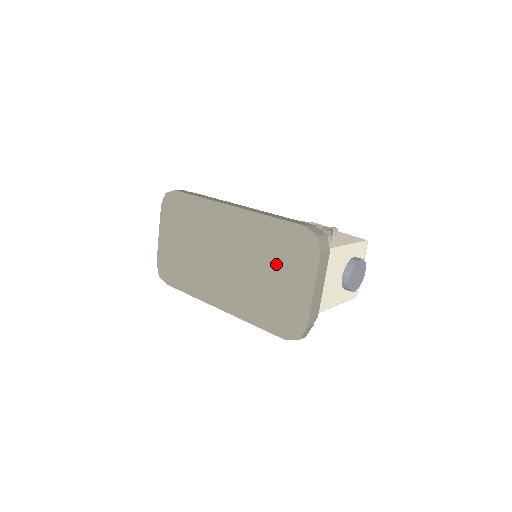
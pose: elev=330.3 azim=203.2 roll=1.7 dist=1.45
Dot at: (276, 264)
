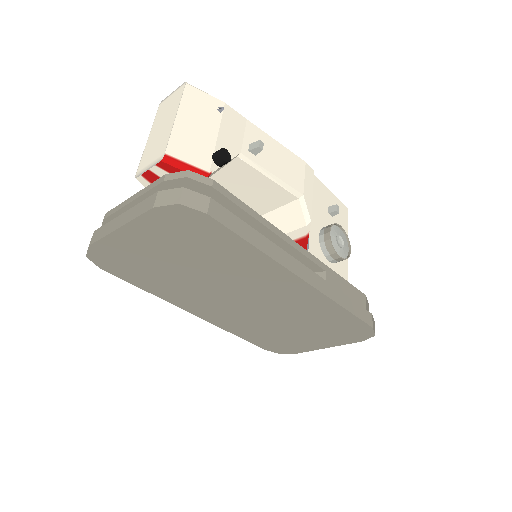
Dot at: (310, 327)
